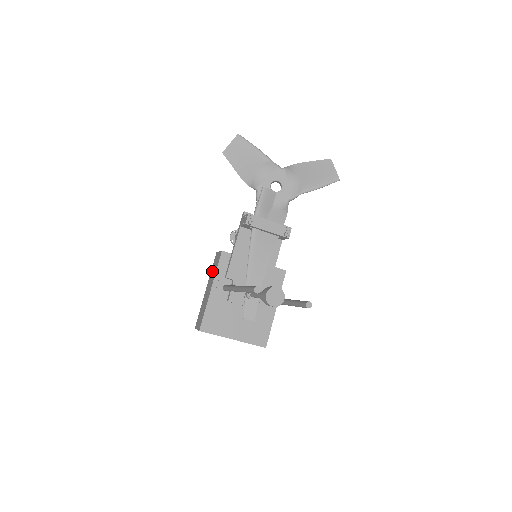
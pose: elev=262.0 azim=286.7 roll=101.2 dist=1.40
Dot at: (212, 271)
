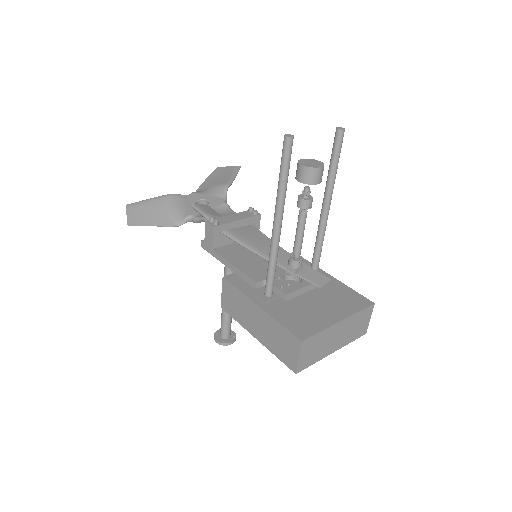
Dot at: (238, 314)
